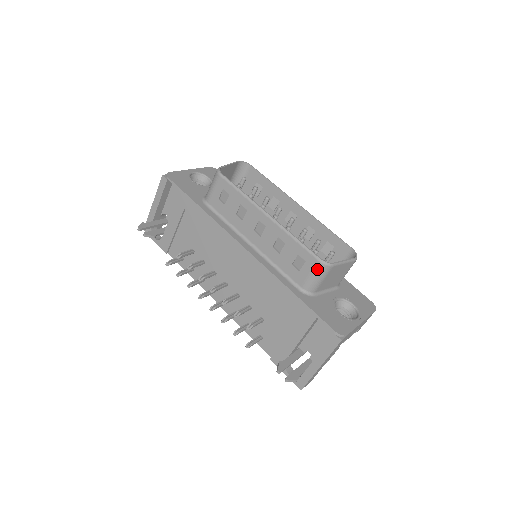
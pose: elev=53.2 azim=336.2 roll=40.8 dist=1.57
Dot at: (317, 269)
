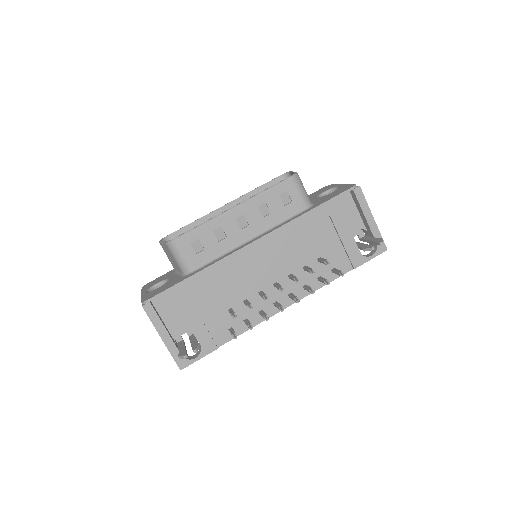
Dot at: (297, 184)
